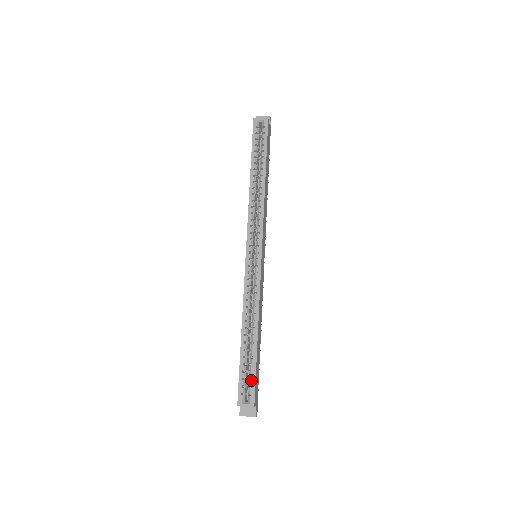
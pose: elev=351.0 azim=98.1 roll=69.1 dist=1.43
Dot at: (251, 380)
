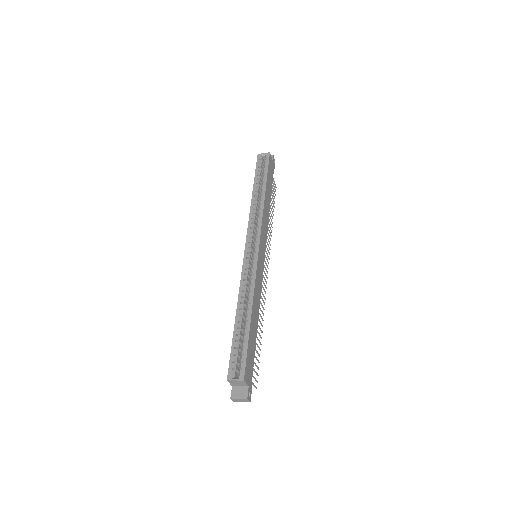
Dot at: (243, 357)
